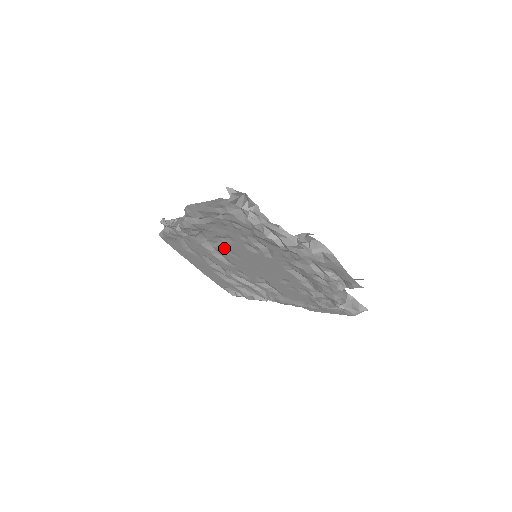
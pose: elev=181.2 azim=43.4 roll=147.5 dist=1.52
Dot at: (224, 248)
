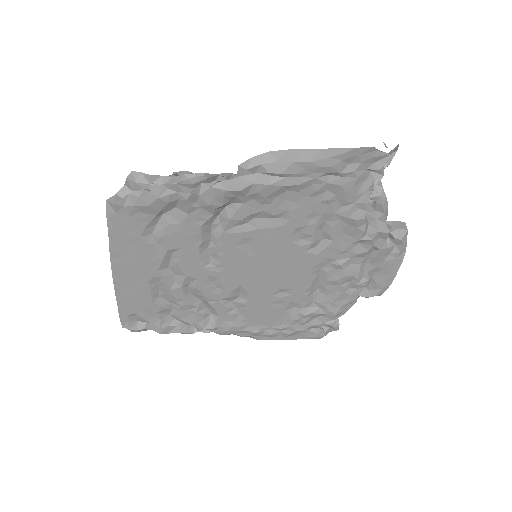
Dot at: (245, 235)
